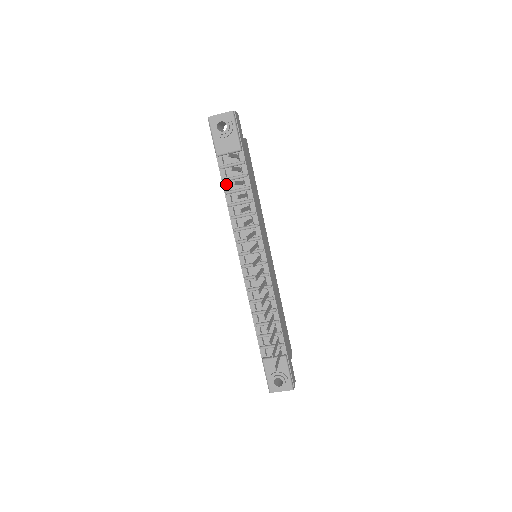
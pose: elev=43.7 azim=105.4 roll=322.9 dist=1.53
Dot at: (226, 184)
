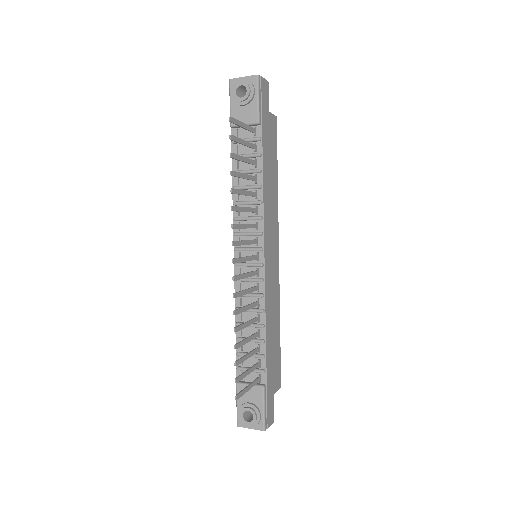
Dot at: (236, 162)
